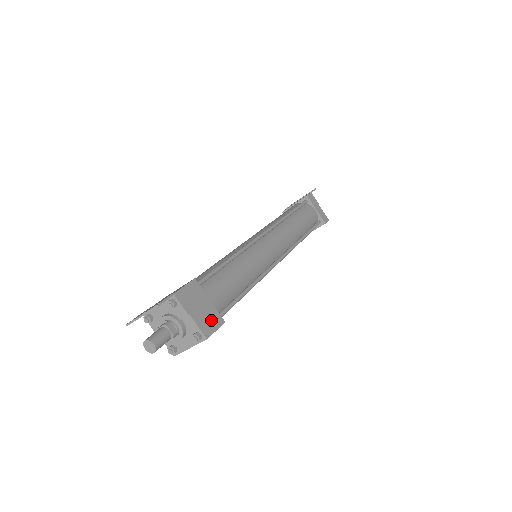
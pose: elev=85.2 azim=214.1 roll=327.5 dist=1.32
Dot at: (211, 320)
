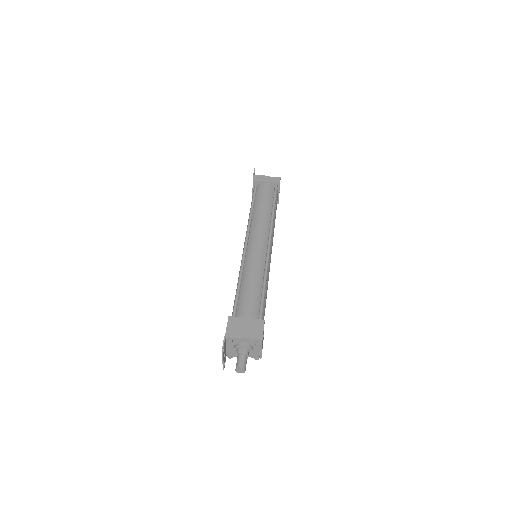
Dot at: (256, 328)
